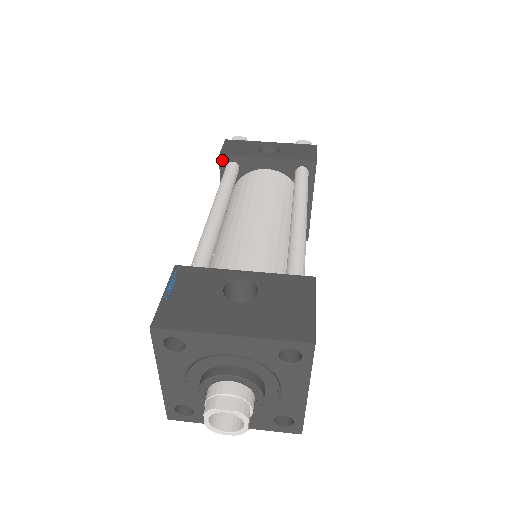
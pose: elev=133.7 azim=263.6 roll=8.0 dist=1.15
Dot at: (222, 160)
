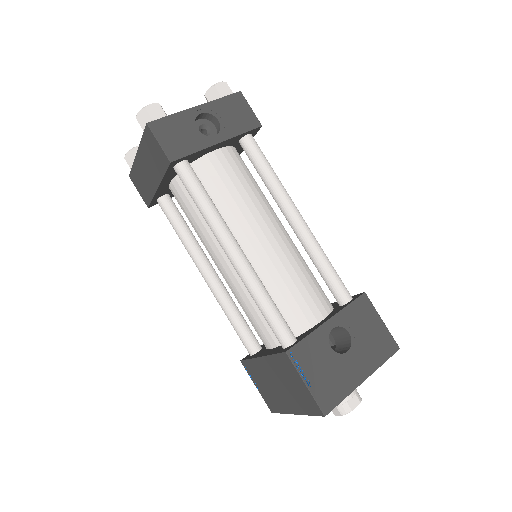
Dot at: (172, 164)
